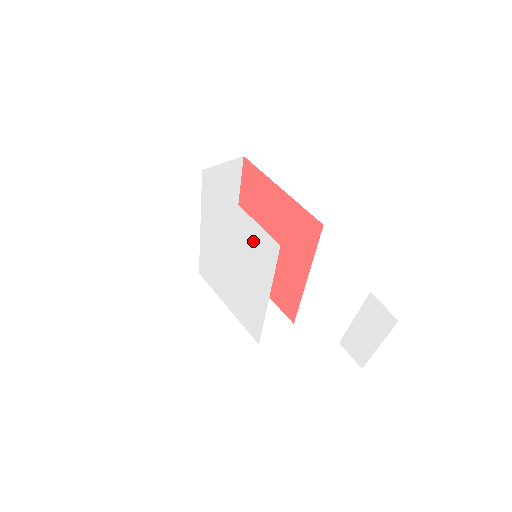
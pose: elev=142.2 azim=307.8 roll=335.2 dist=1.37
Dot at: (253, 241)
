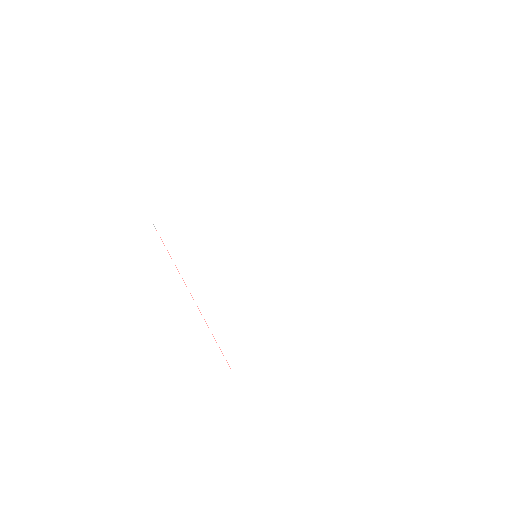
Dot at: (249, 195)
